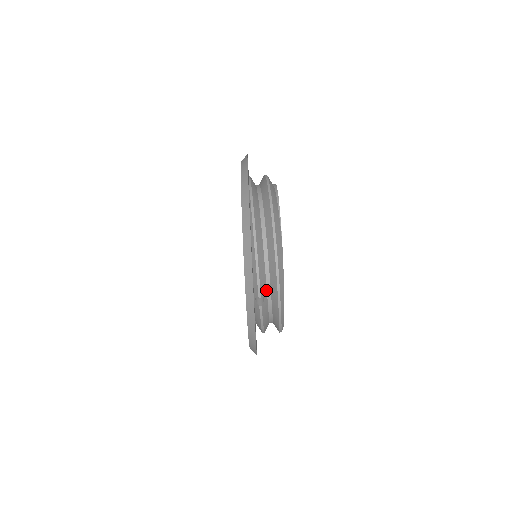
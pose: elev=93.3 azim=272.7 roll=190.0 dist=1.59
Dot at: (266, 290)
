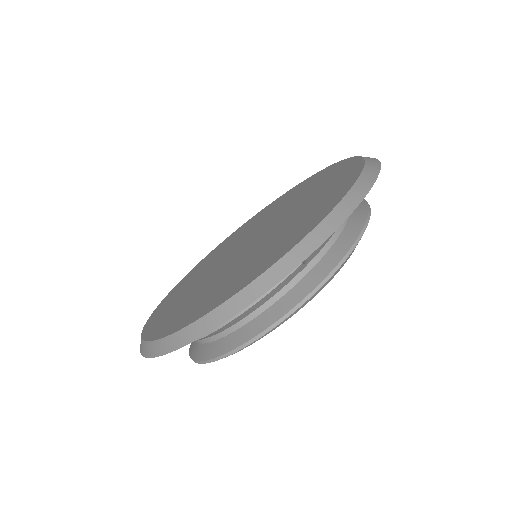
Dot at: (313, 257)
